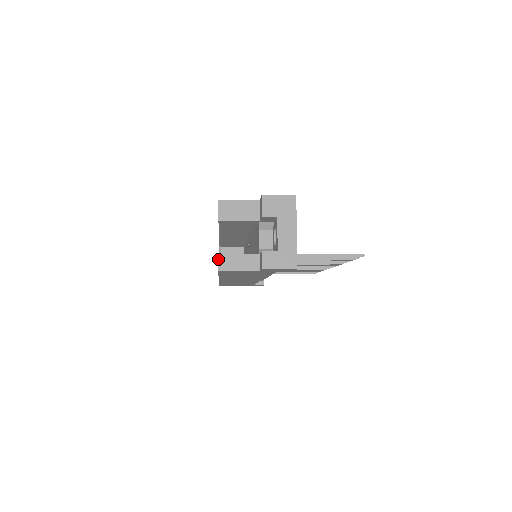
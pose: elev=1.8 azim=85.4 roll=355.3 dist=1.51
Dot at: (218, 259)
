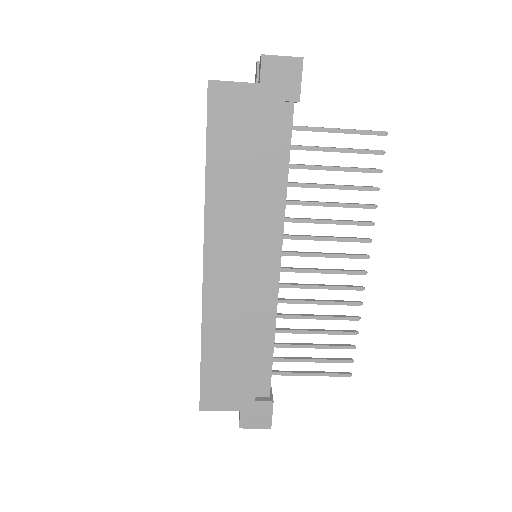
Dot at: occluded
